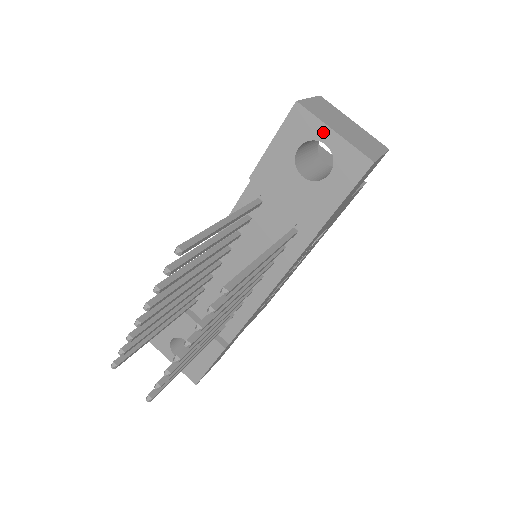
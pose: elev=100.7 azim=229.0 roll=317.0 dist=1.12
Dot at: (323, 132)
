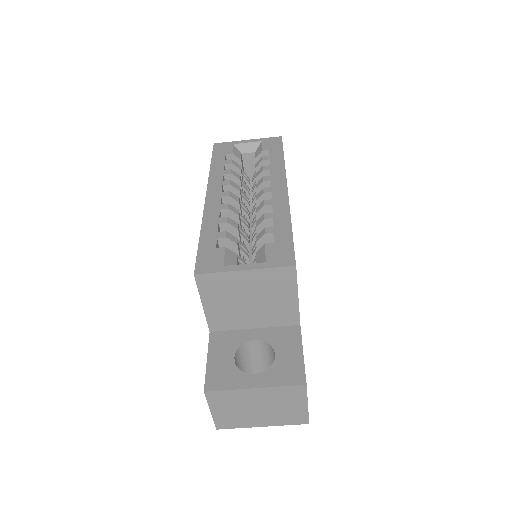
Dot at: occluded
